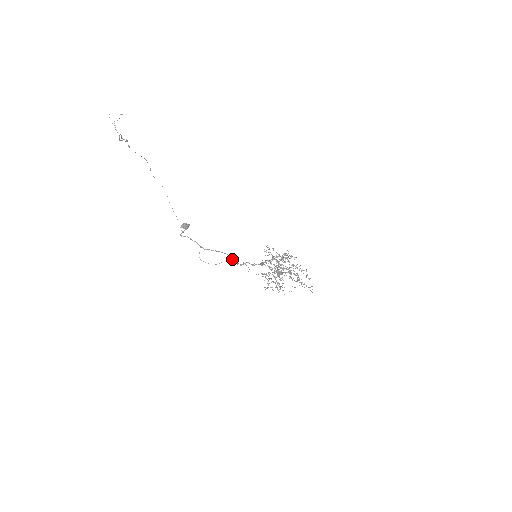
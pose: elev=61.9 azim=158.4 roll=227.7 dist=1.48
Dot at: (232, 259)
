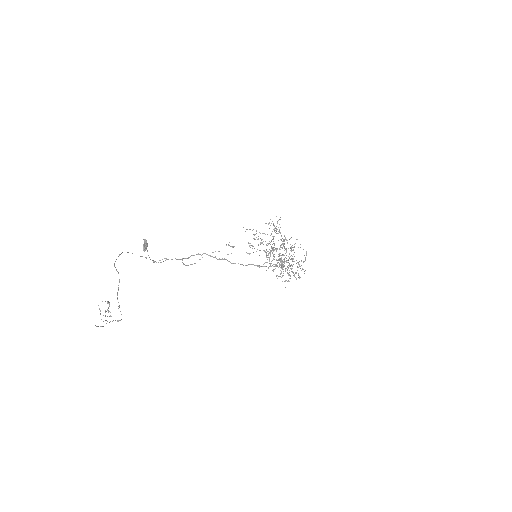
Dot at: occluded
